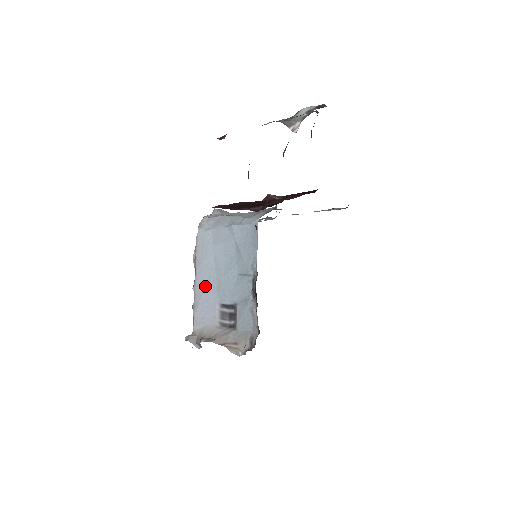
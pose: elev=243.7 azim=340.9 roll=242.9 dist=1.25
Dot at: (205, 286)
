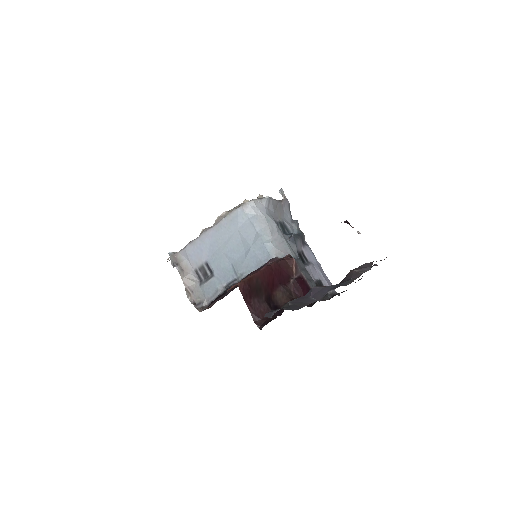
Dot at: (209, 242)
